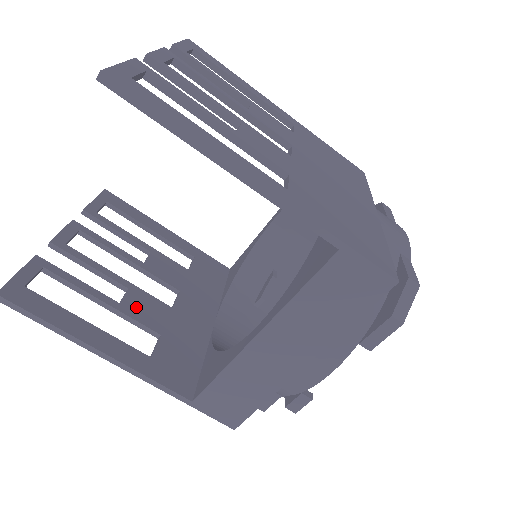
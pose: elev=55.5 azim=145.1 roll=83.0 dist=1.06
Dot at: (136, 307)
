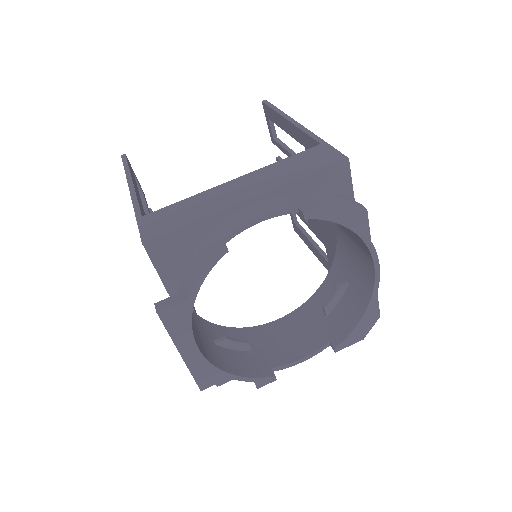
Dot at: occluded
